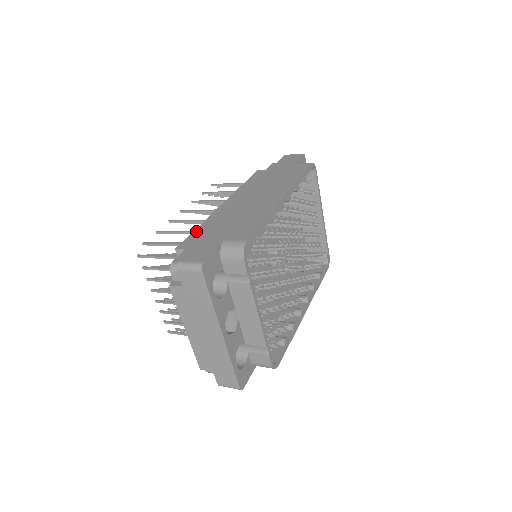
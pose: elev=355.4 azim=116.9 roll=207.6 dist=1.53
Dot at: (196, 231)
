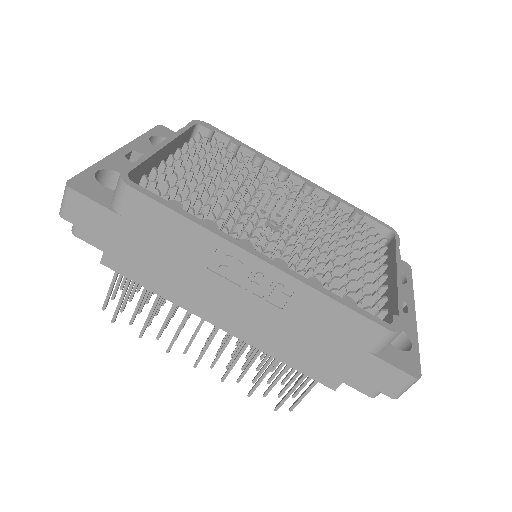
Dot at: occluded
